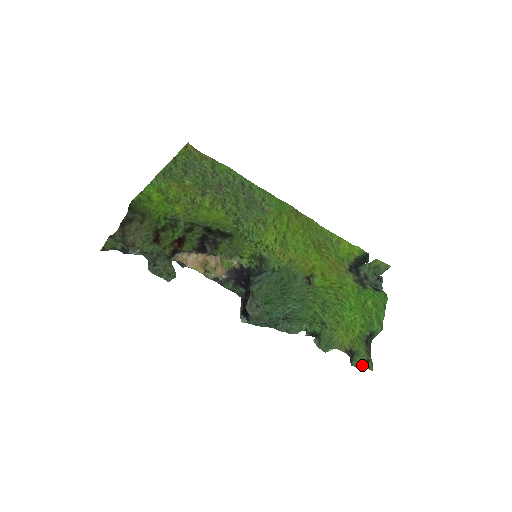
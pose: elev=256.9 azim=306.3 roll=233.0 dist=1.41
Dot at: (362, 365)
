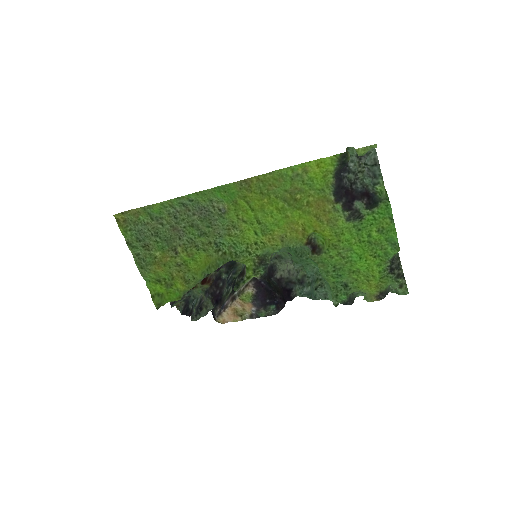
Dot at: (397, 292)
